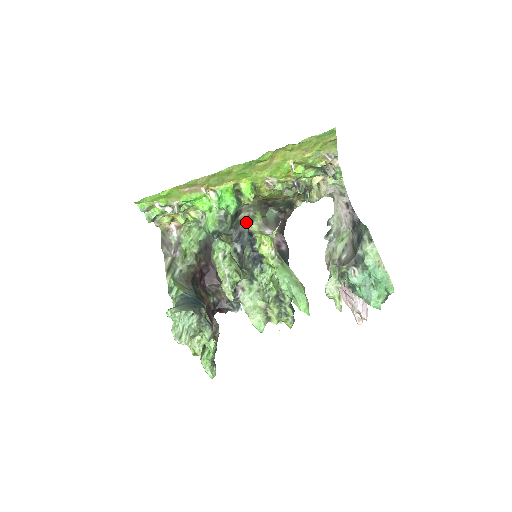
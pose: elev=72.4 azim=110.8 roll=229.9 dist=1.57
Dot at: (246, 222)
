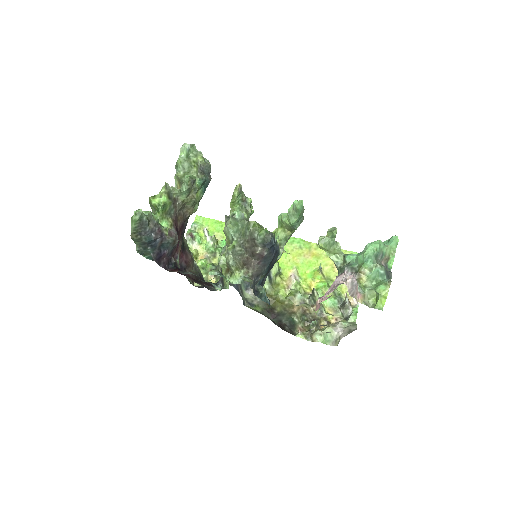
Dot at: (246, 301)
